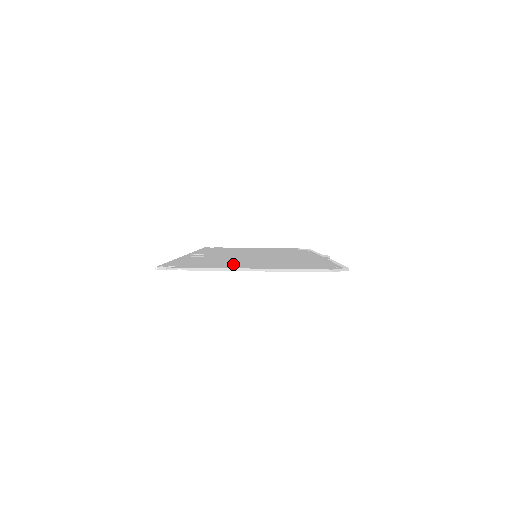
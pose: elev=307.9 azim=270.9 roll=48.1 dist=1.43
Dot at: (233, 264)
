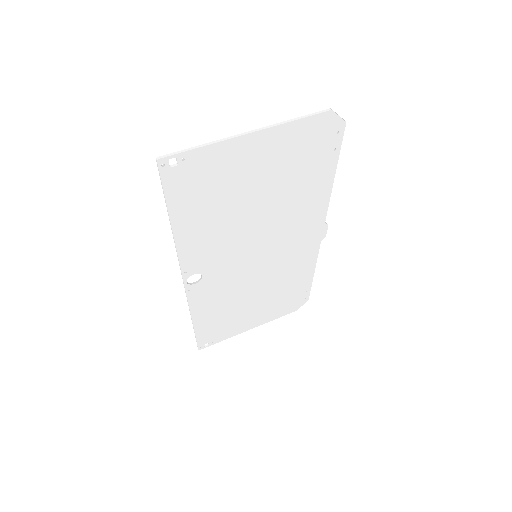
Dot at: (236, 169)
